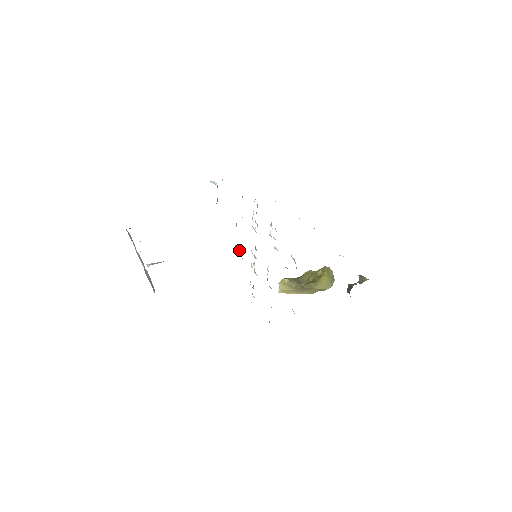
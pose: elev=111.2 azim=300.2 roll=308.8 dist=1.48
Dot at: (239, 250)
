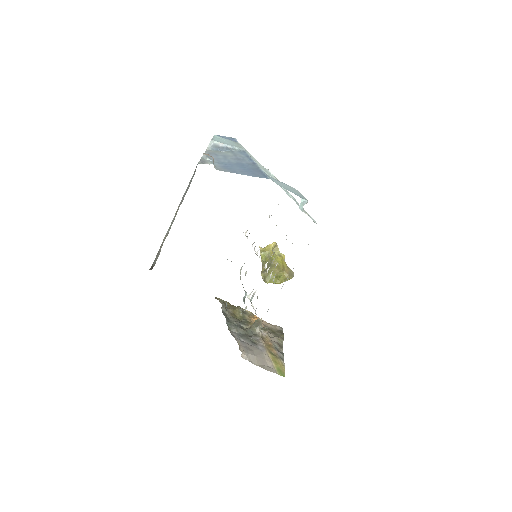
Dot at: occluded
